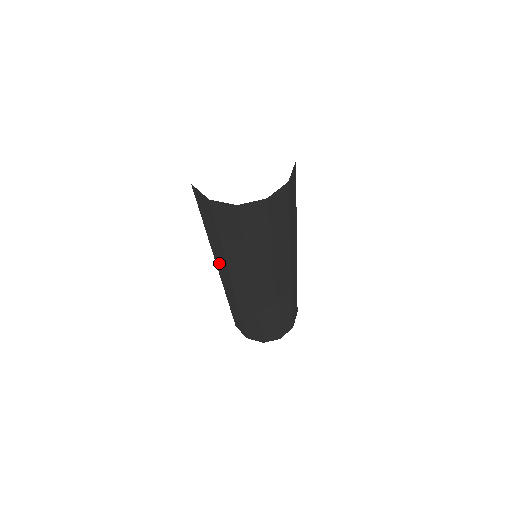
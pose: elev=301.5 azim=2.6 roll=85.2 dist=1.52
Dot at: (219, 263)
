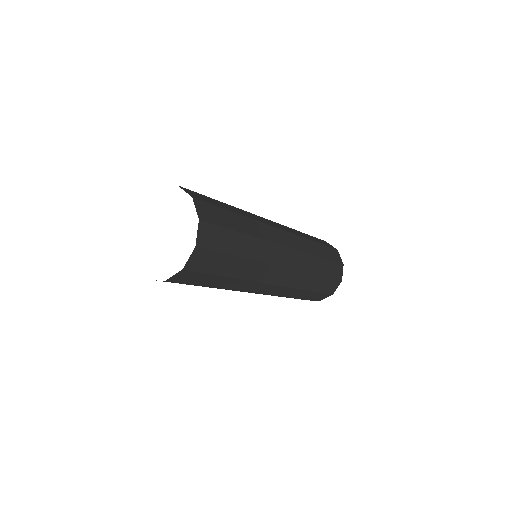
Dot at: occluded
